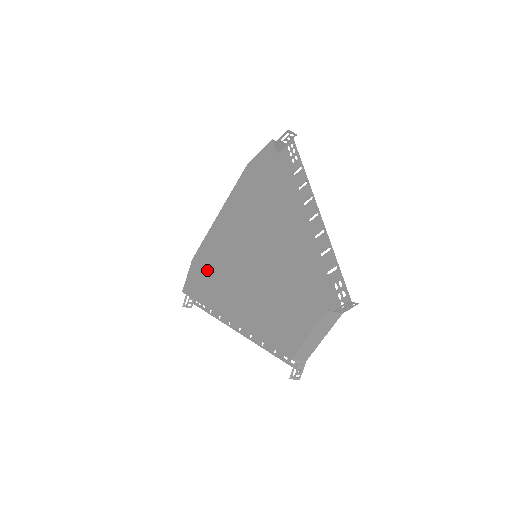
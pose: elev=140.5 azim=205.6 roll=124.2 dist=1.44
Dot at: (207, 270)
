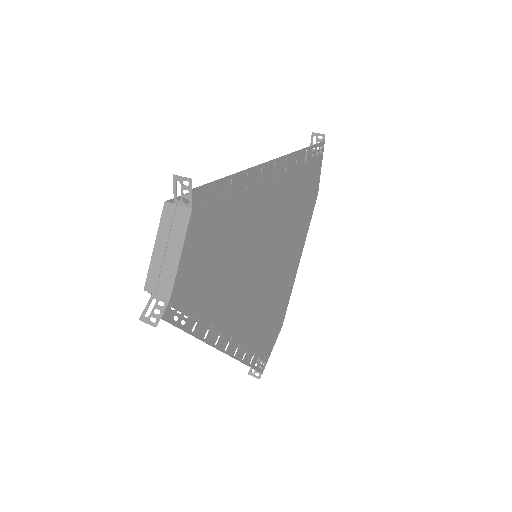
Dot at: occluded
